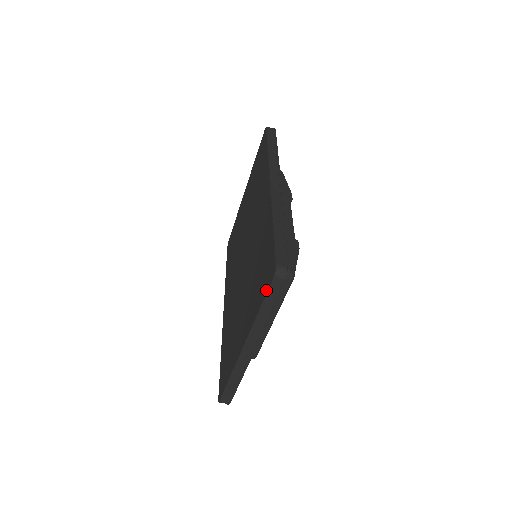
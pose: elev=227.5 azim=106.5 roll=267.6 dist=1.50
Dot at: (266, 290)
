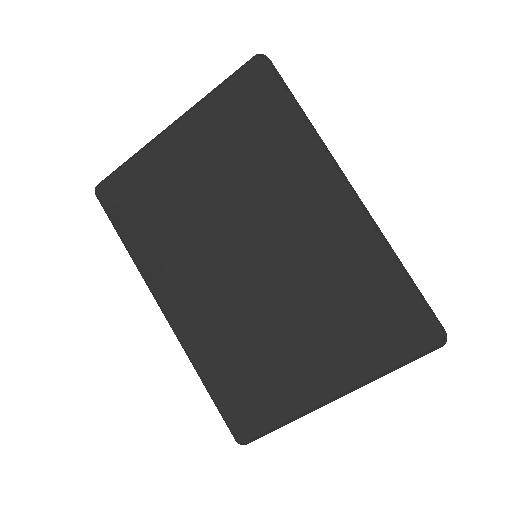
Dot at: (417, 354)
